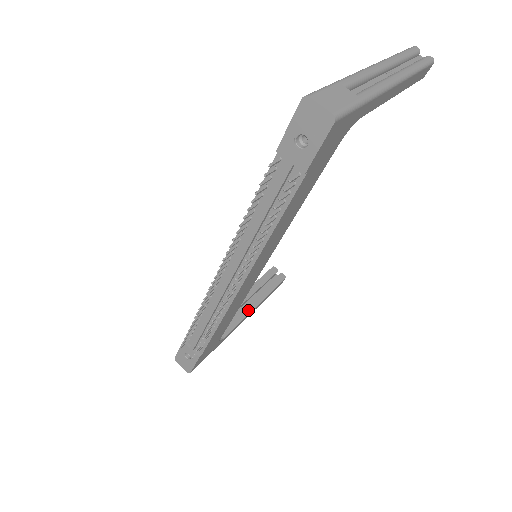
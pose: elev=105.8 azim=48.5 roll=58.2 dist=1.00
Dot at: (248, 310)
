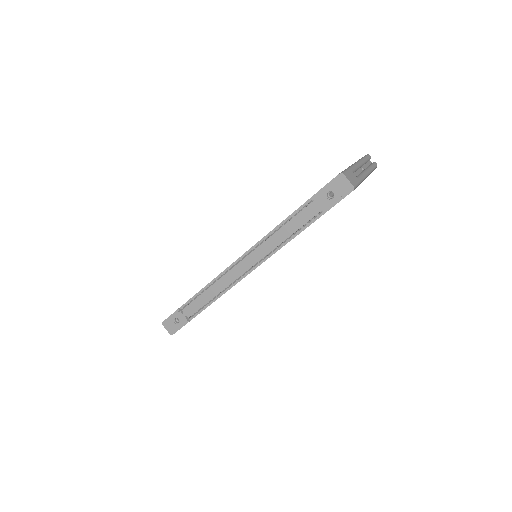
Dot at: occluded
